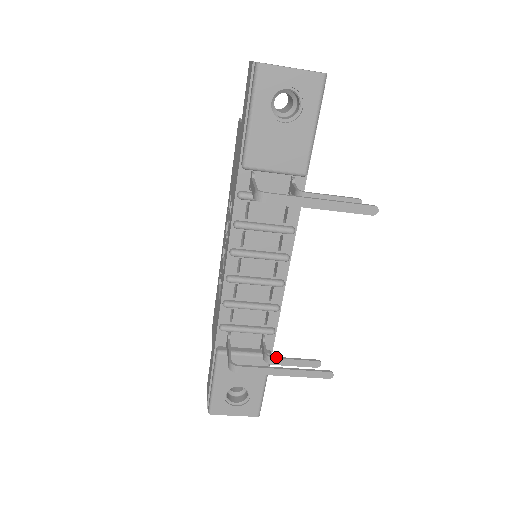
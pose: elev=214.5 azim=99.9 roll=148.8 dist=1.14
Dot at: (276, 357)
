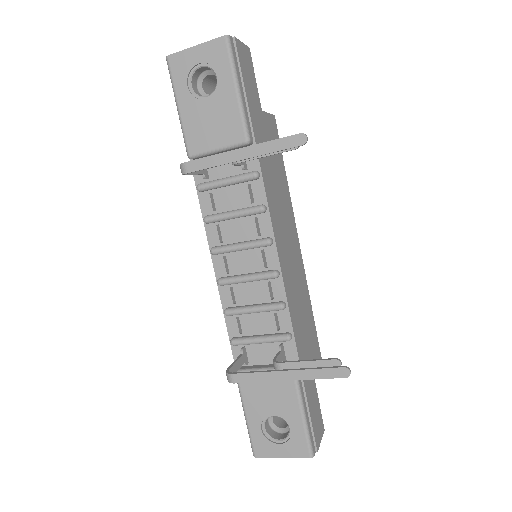
Dot at: (283, 361)
